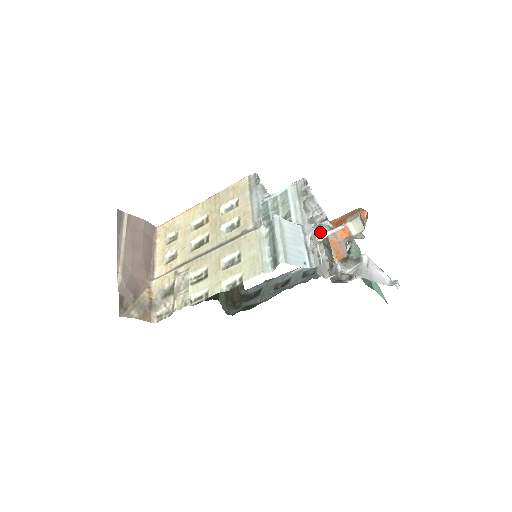
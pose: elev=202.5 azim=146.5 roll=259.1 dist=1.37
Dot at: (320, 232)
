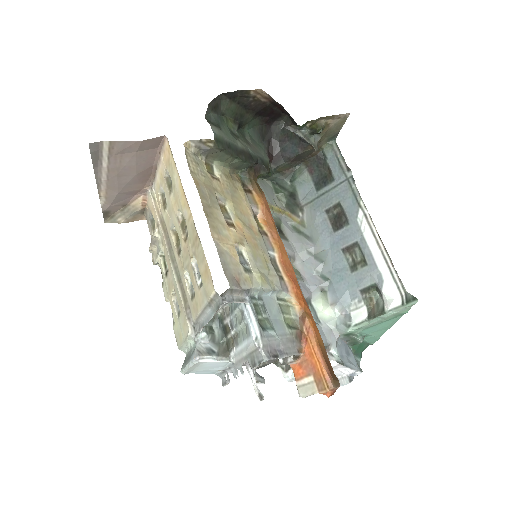
Dot at: occluded
